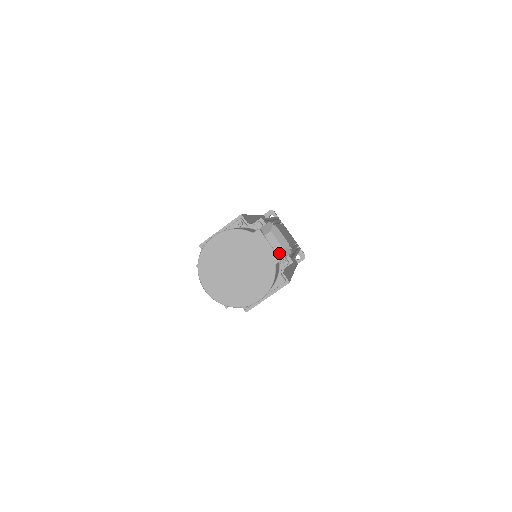
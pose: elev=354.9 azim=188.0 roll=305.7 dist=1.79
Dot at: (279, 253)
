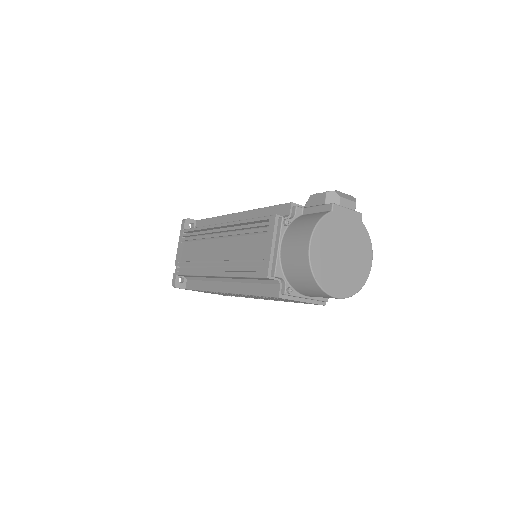
Dot at: occluded
